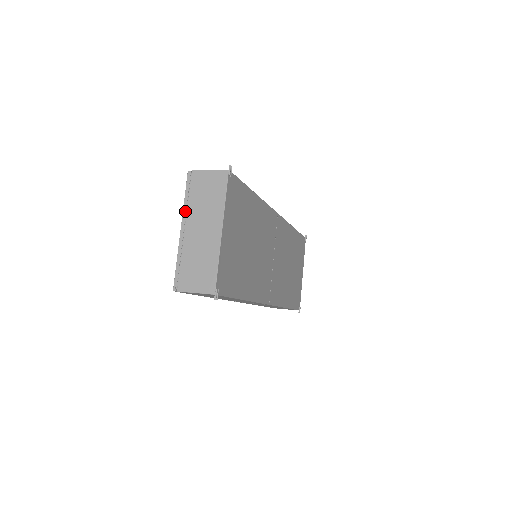
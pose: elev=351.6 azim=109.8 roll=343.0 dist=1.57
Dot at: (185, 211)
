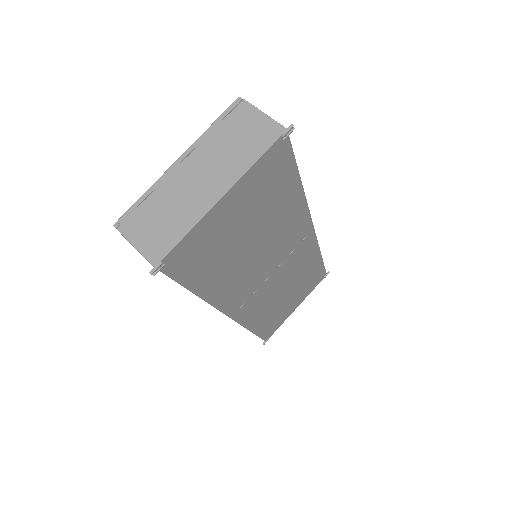
Dot at: (199, 141)
